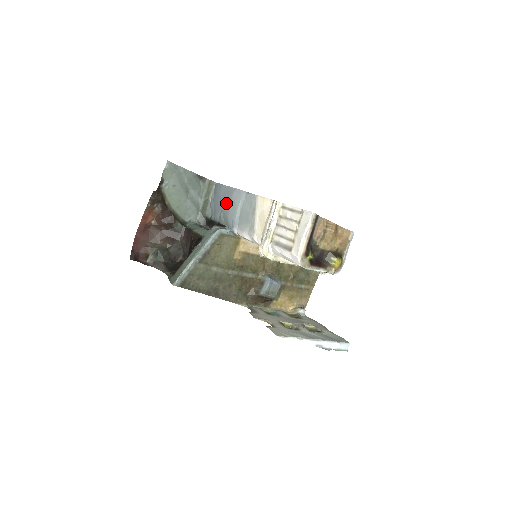
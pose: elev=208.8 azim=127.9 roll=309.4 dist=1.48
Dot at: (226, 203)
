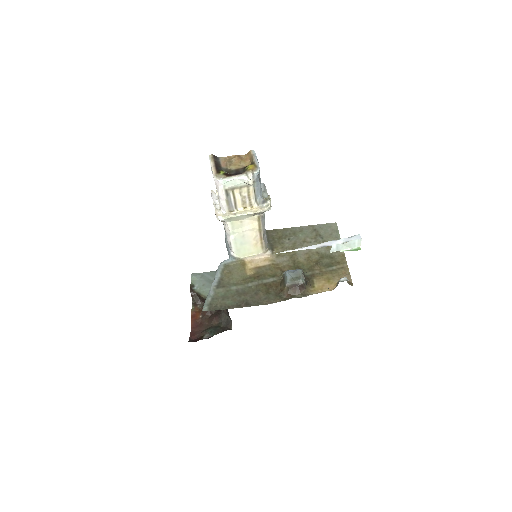
Dot at: occluded
